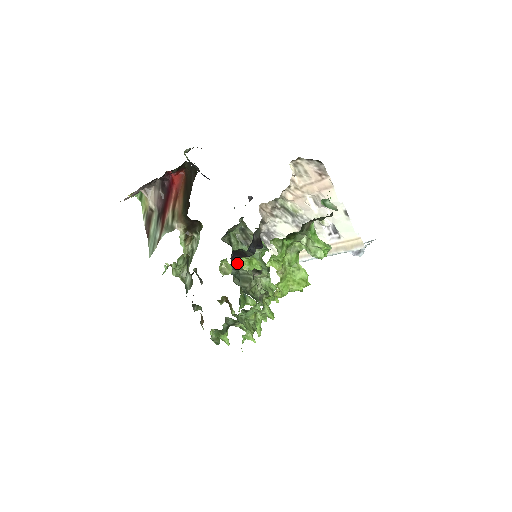
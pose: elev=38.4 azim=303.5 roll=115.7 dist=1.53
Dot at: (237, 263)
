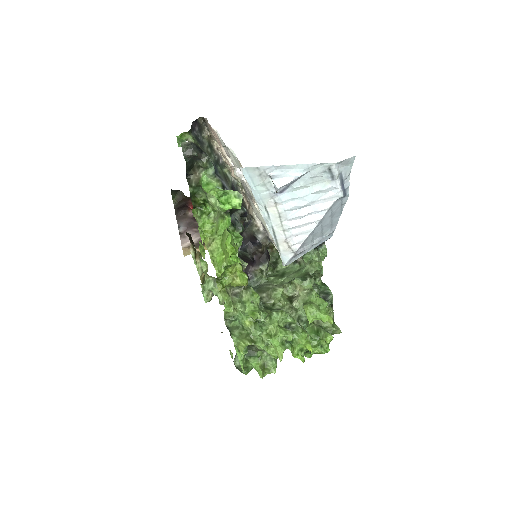
Dot at: (254, 273)
